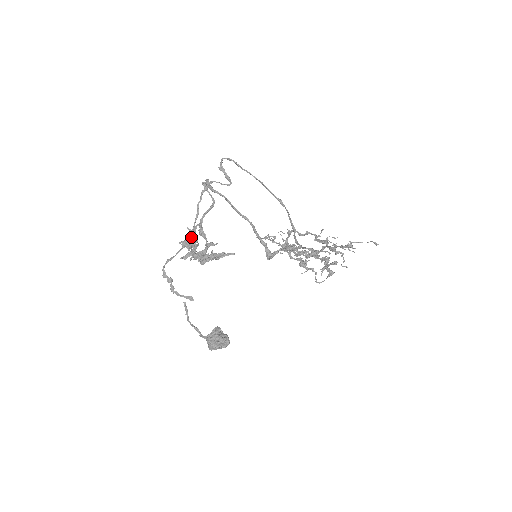
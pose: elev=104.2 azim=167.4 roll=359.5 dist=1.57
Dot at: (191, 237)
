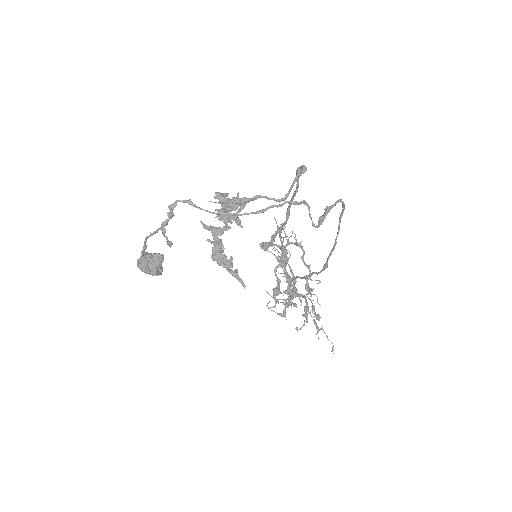
Dot at: (232, 207)
